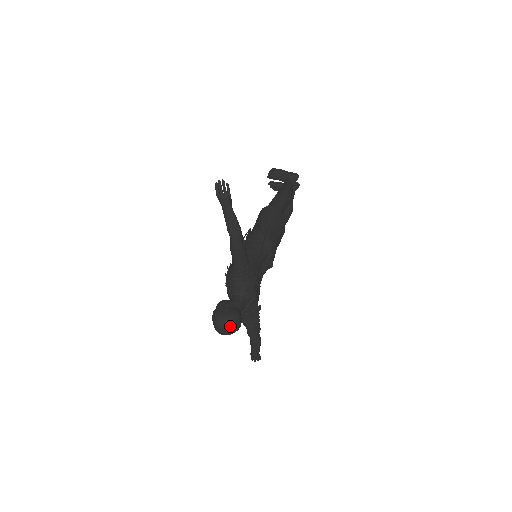
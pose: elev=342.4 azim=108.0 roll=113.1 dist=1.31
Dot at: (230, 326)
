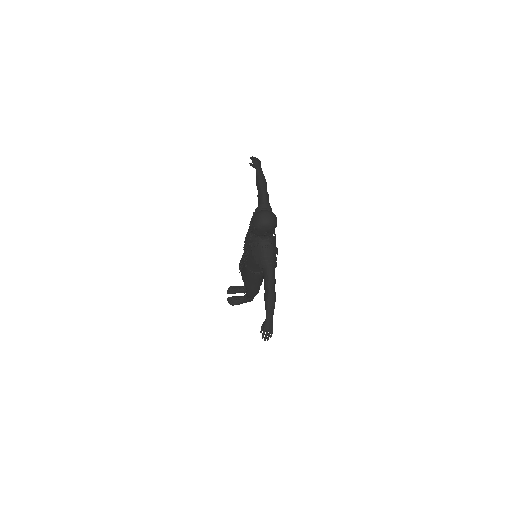
Dot at: (273, 213)
